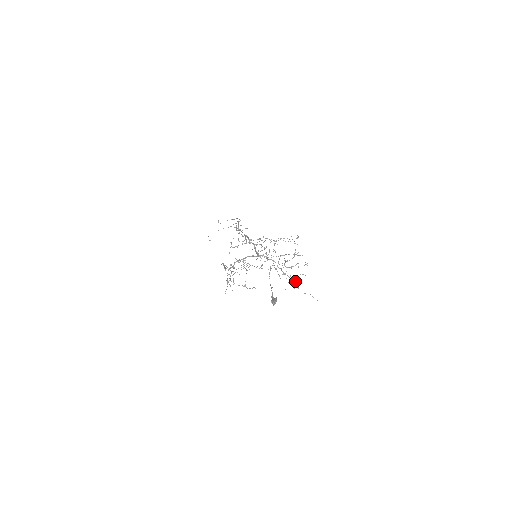
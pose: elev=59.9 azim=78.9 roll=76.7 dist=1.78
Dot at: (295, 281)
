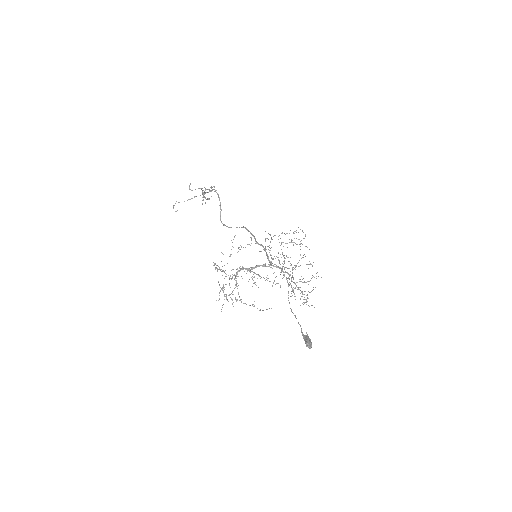
Dot at: occluded
